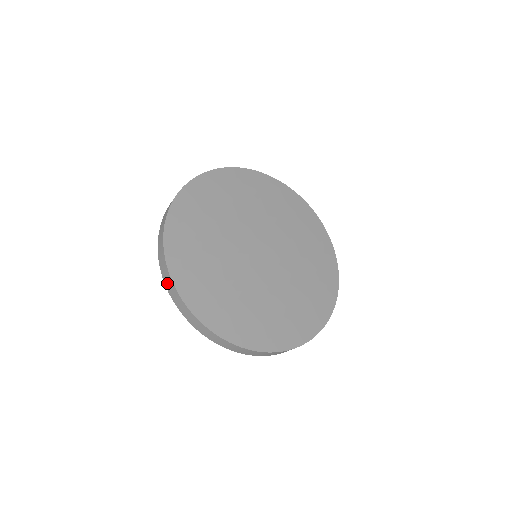
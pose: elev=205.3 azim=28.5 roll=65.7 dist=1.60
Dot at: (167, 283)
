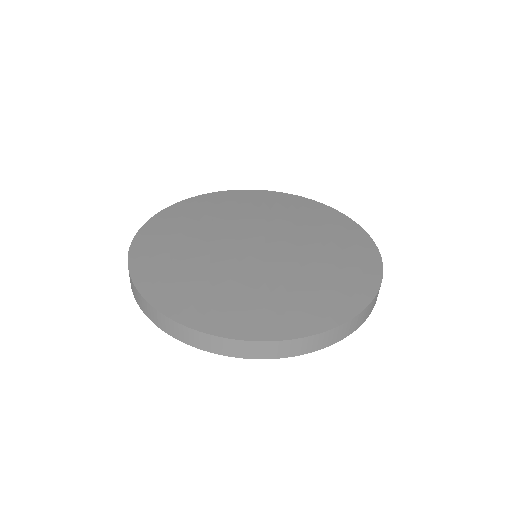
Dot at: (210, 347)
